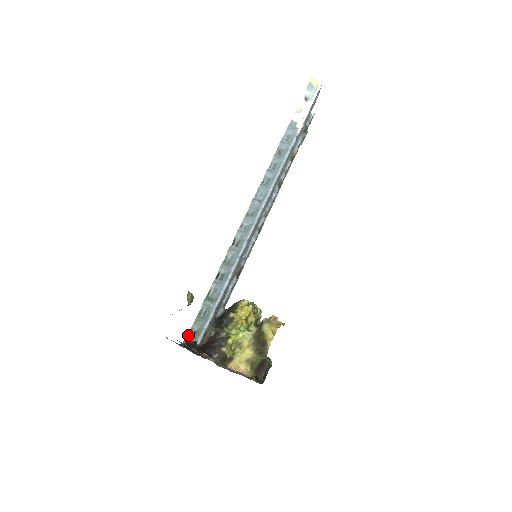
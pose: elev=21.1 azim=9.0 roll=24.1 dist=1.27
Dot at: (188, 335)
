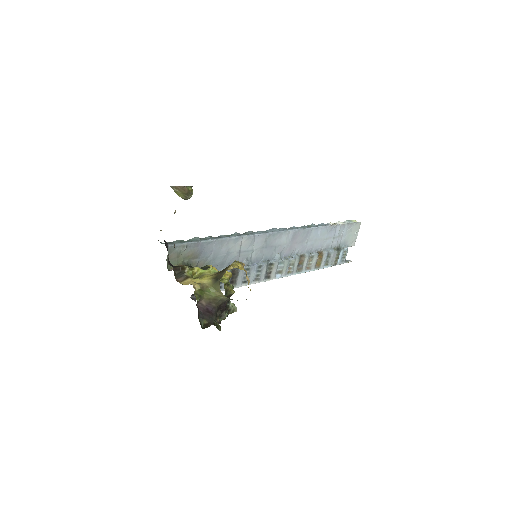
Dot at: occluded
